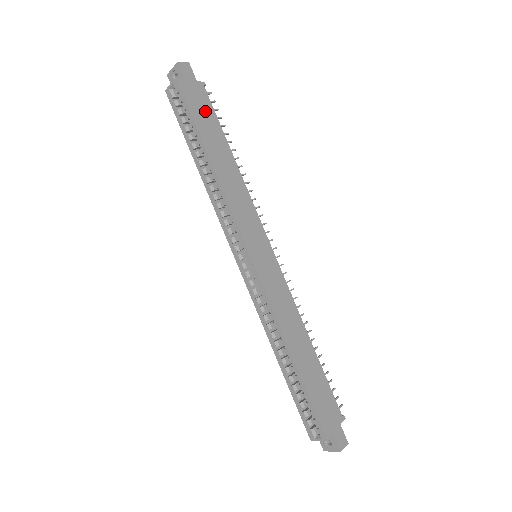
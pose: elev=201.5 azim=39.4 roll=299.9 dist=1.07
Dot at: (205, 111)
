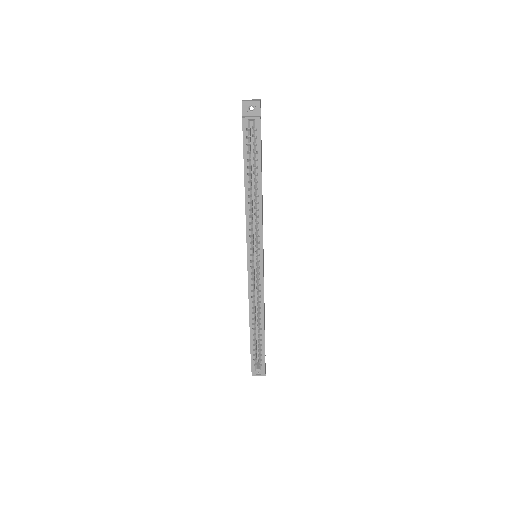
Dot at: (261, 145)
